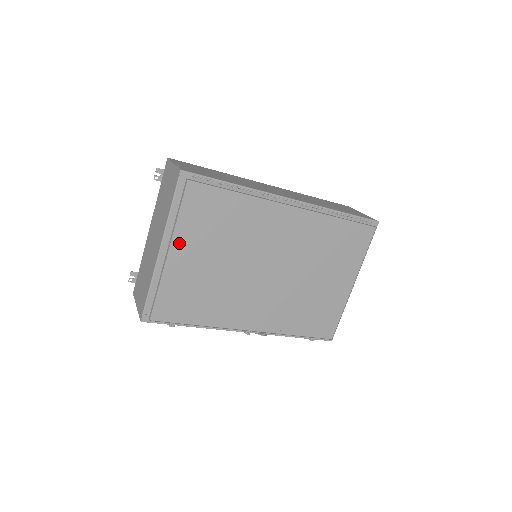
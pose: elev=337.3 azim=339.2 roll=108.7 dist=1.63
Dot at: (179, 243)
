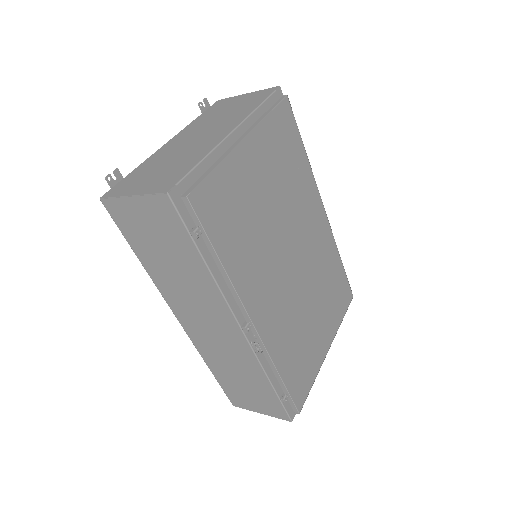
Dot at: (256, 141)
